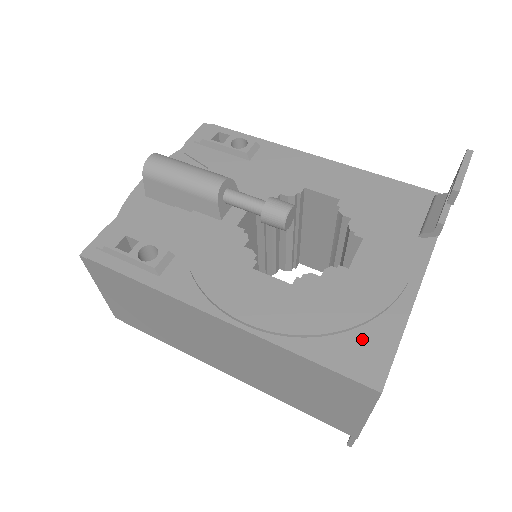
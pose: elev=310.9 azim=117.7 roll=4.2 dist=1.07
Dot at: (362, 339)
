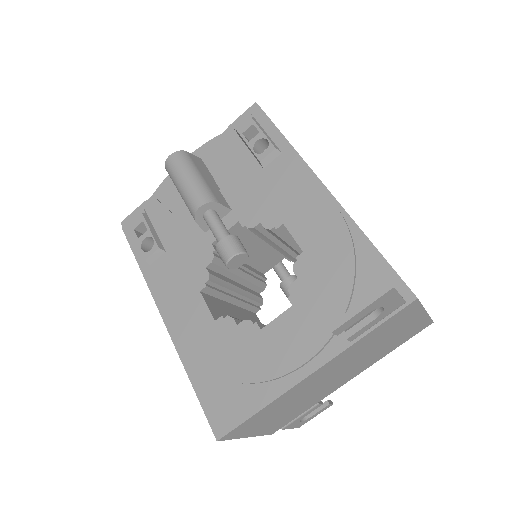
Dot at: (232, 394)
